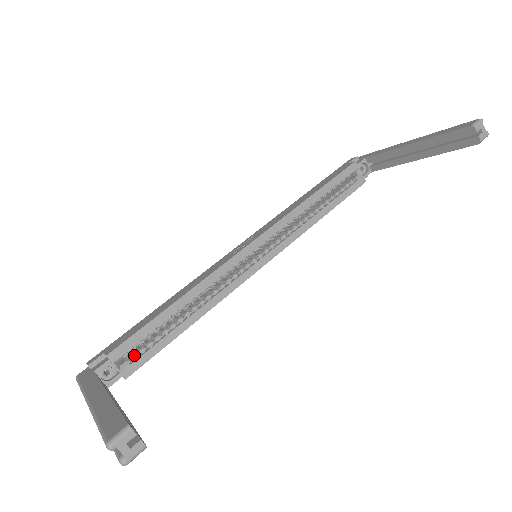
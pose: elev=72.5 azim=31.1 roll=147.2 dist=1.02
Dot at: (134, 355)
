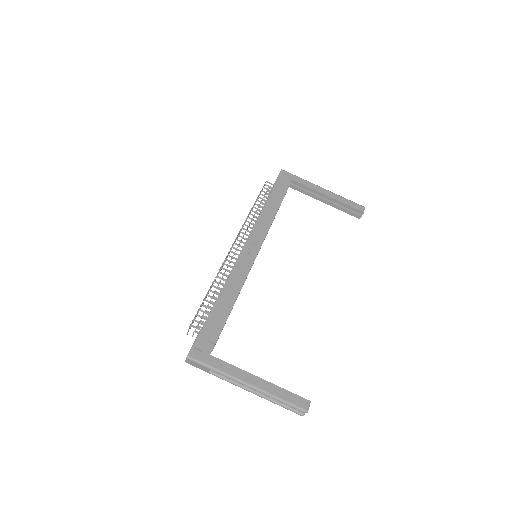
Dot at: occluded
